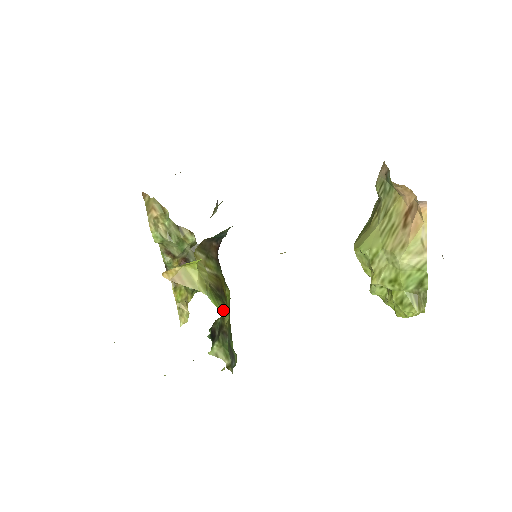
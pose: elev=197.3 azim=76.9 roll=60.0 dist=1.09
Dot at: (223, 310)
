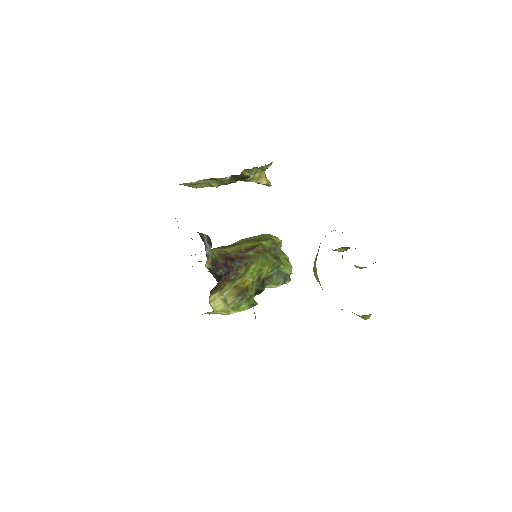
Dot at: (251, 297)
